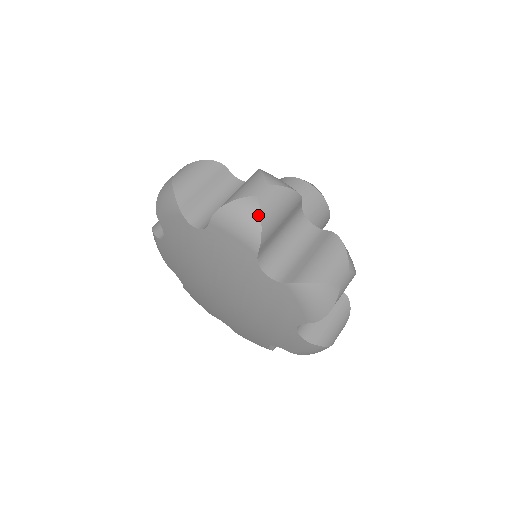
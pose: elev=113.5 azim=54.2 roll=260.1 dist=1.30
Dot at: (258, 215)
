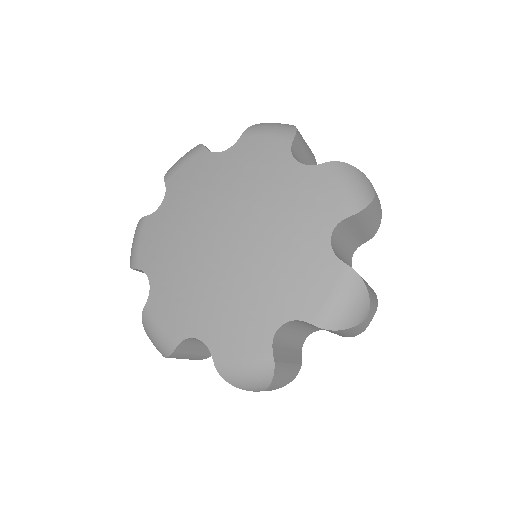
Dot at: (373, 195)
